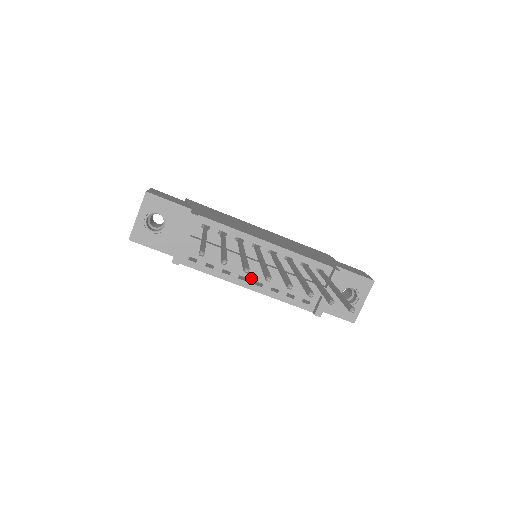
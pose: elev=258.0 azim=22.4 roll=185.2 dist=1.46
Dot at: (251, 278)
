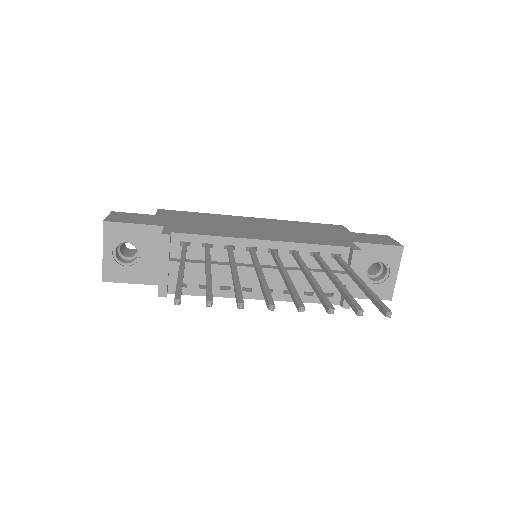
Dot at: (256, 287)
